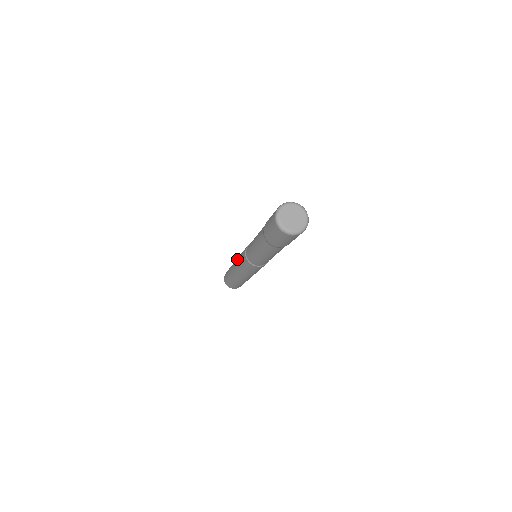
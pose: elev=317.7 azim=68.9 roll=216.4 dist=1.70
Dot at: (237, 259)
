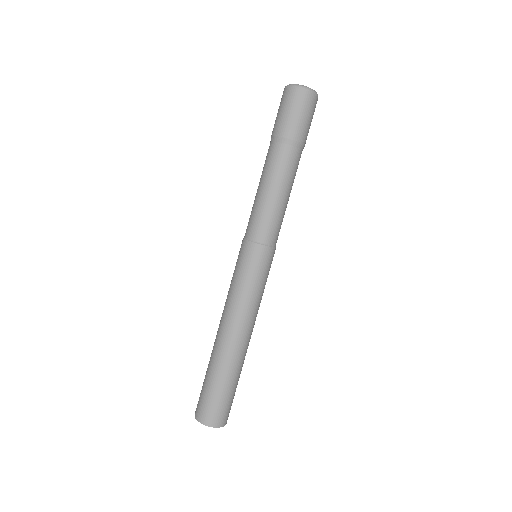
Dot at: (226, 299)
